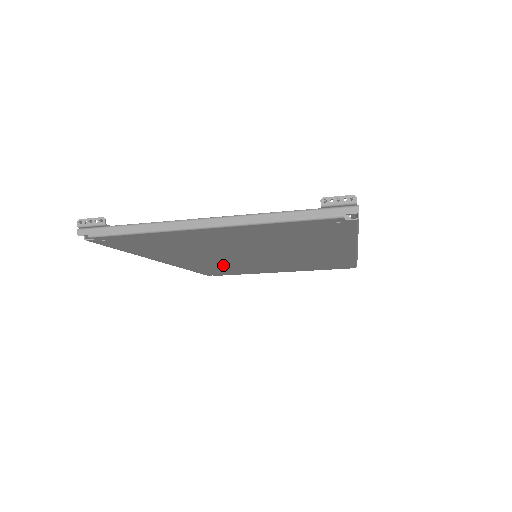
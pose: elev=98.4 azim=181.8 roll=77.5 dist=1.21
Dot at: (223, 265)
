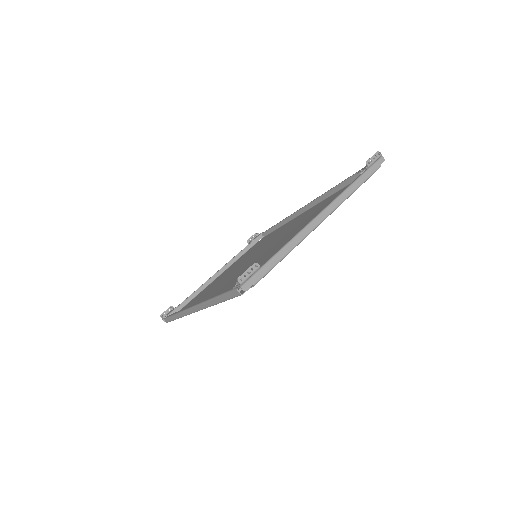
Dot at: (215, 288)
